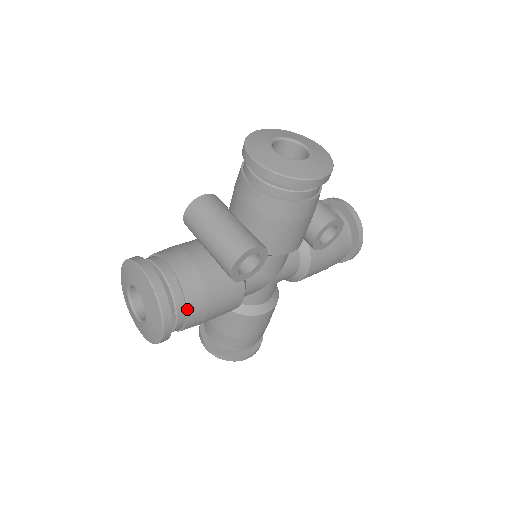
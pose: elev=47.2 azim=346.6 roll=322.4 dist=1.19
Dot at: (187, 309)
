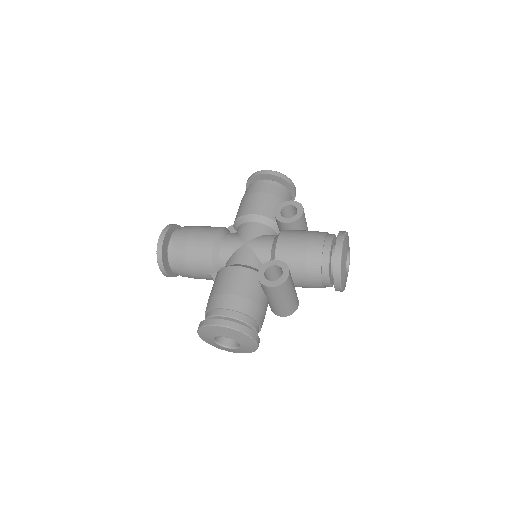
Dot at: occluded
